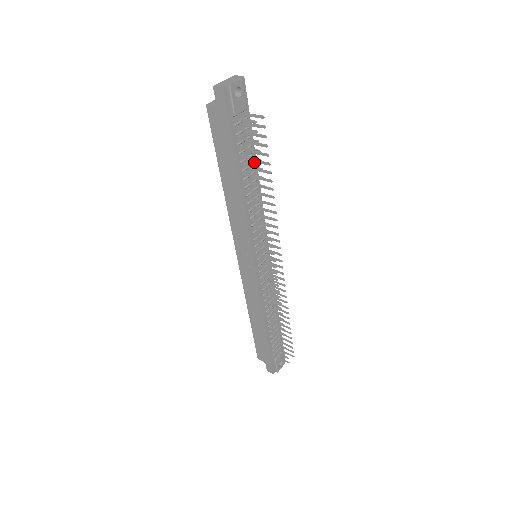
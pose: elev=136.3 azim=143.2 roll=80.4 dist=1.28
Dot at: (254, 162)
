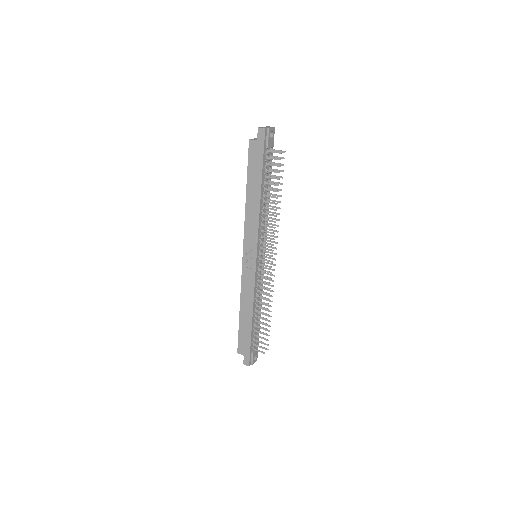
Dot at: occluded
